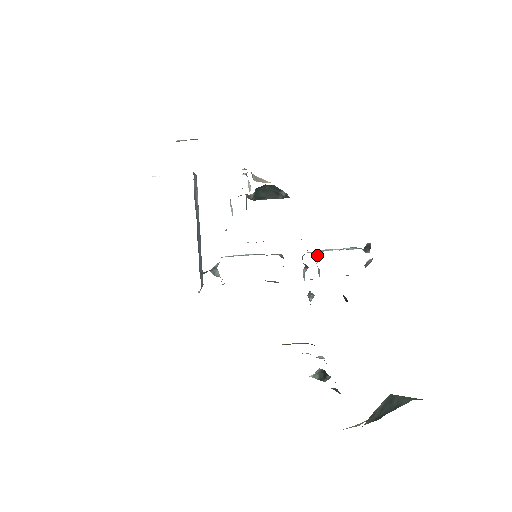
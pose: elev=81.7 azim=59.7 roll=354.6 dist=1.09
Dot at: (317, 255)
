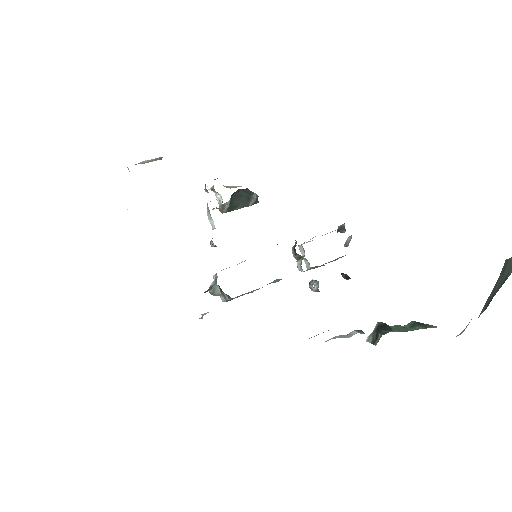
Dot at: (300, 250)
